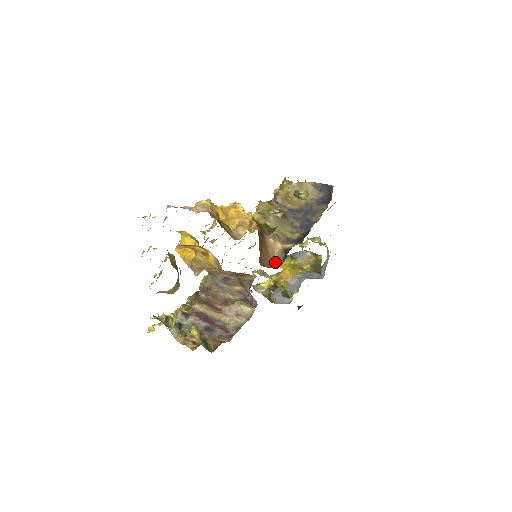
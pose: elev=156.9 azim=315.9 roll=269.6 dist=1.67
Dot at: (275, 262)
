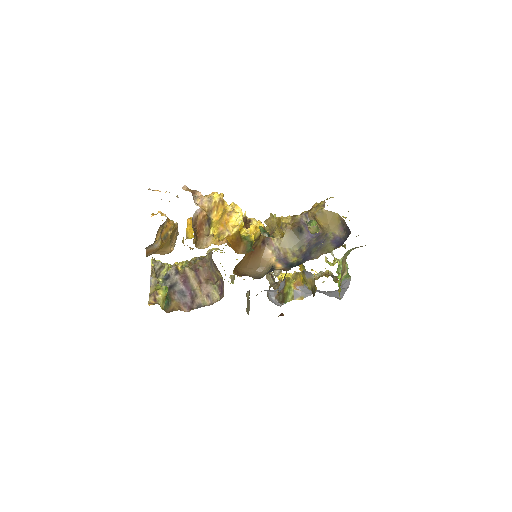
Dot at: (262, 272)
